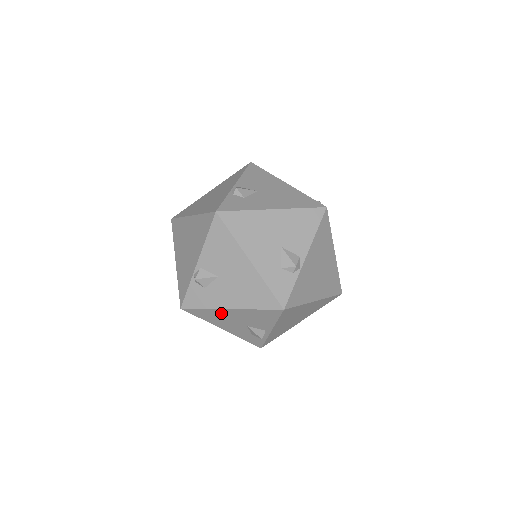
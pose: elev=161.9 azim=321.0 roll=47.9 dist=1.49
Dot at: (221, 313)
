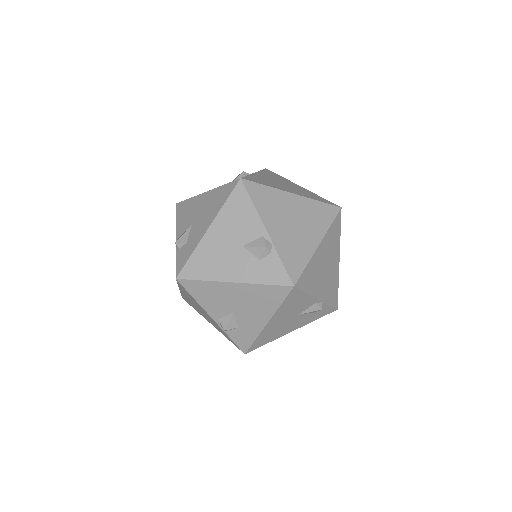
Dot at: (208, 246)
